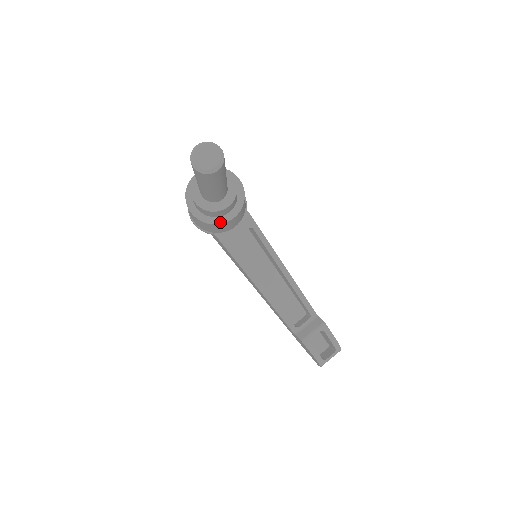
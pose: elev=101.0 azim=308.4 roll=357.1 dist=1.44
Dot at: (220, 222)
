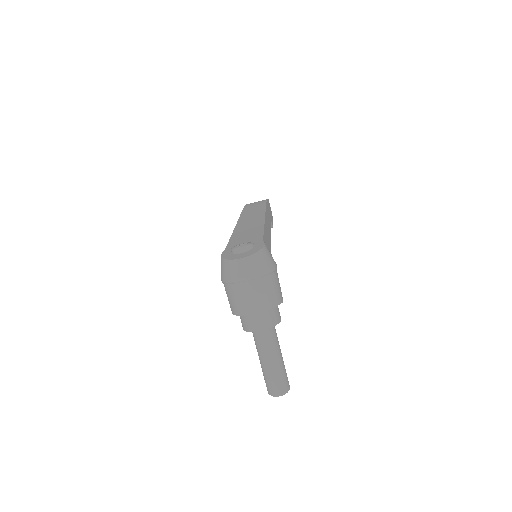
Dot at: occluded
